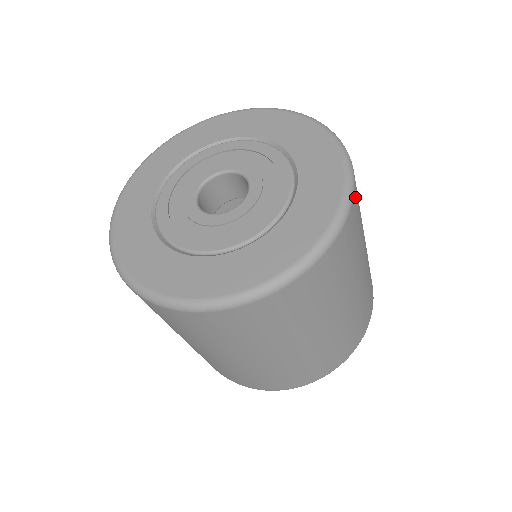
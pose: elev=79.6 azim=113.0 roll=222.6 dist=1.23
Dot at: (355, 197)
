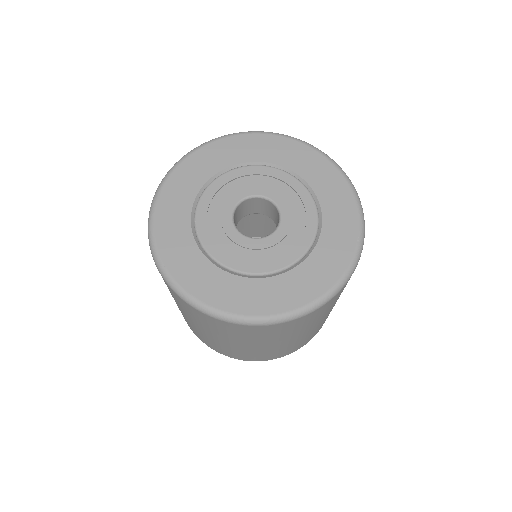
Dot at: occluded
